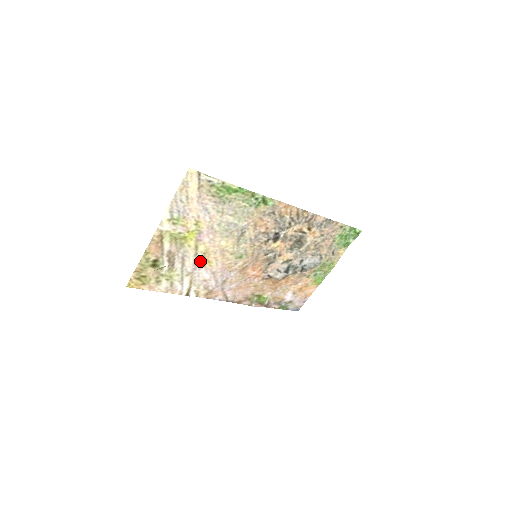
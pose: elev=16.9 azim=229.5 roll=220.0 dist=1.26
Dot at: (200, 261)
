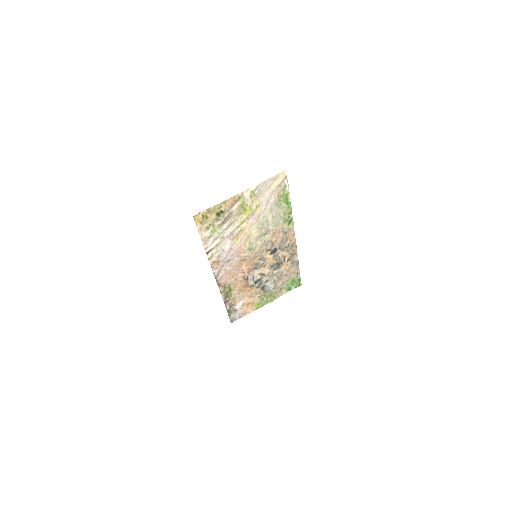
Dot at: (235, 234)
